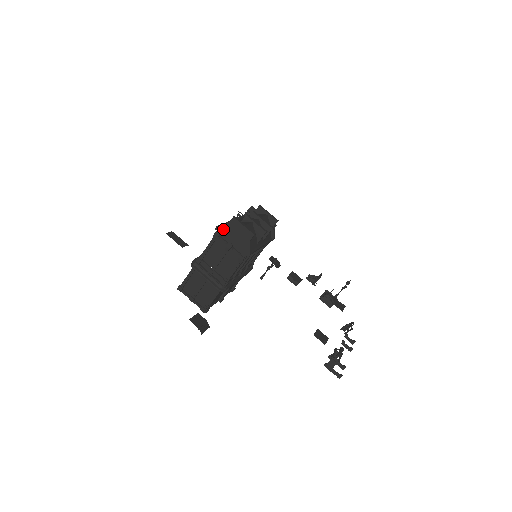
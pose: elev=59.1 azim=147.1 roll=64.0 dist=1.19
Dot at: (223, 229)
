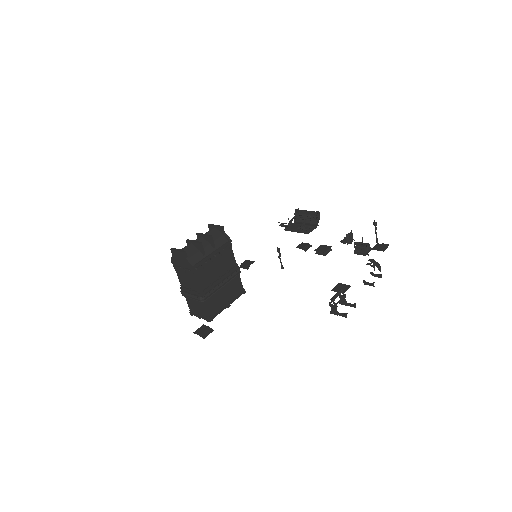
Dot at: (173, 260)
